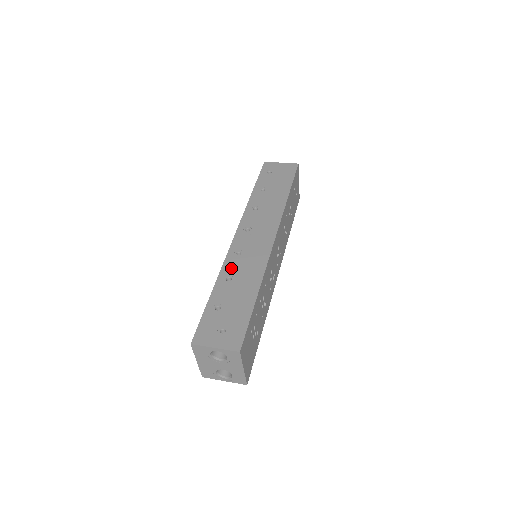
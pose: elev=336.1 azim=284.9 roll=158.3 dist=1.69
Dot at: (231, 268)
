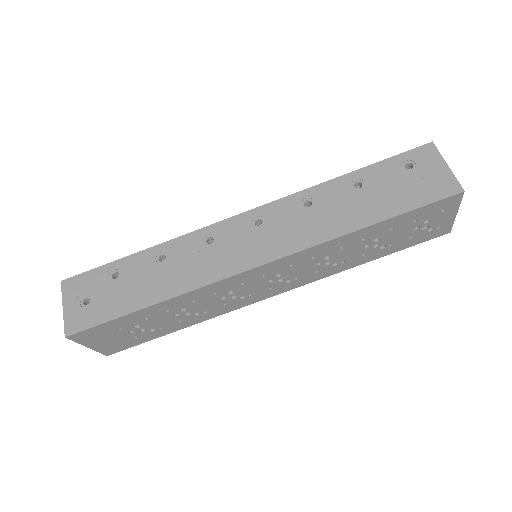
Dot at: (180, 248)
